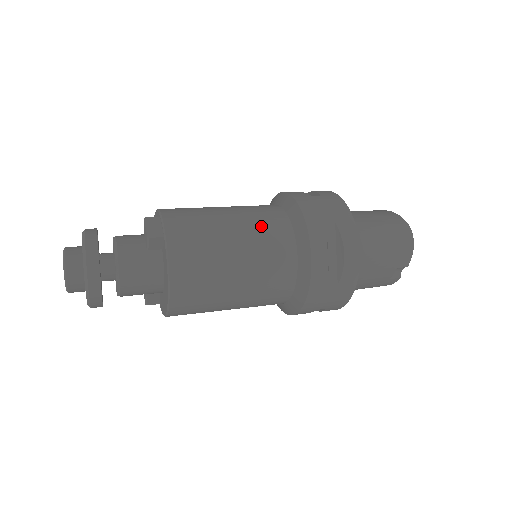
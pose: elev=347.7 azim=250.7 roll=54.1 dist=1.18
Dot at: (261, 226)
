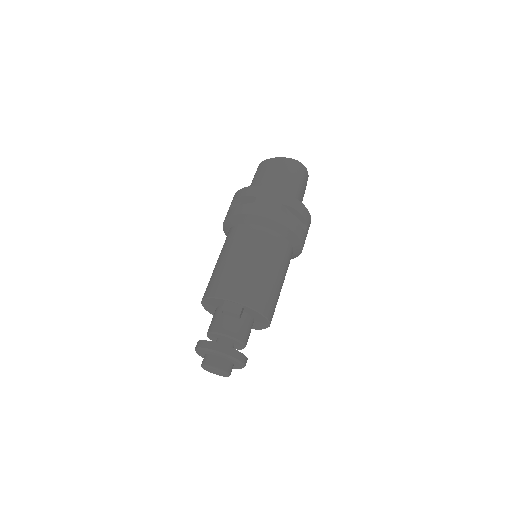
Dot at: (260, 246)
